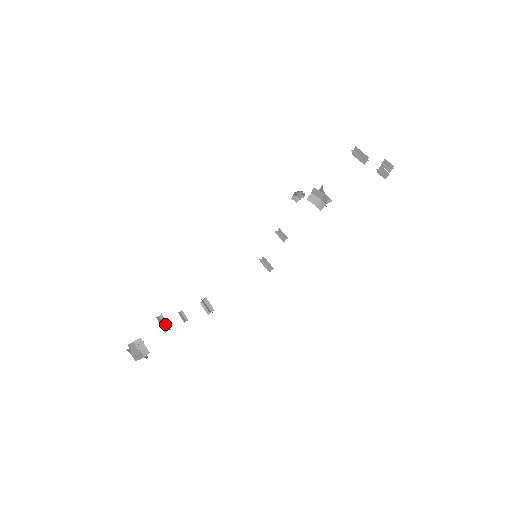
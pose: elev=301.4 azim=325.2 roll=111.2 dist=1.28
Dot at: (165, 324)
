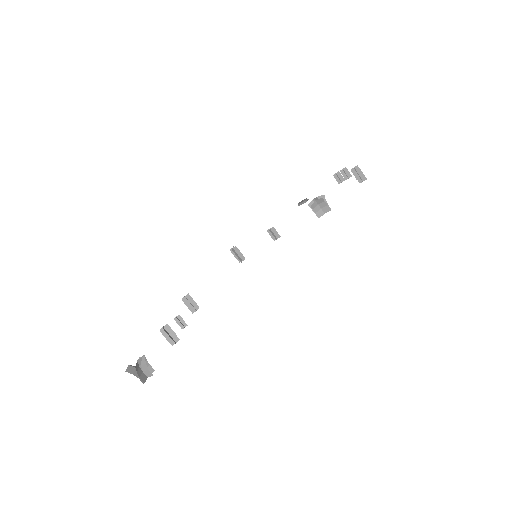
Dot at: (173, 336)
